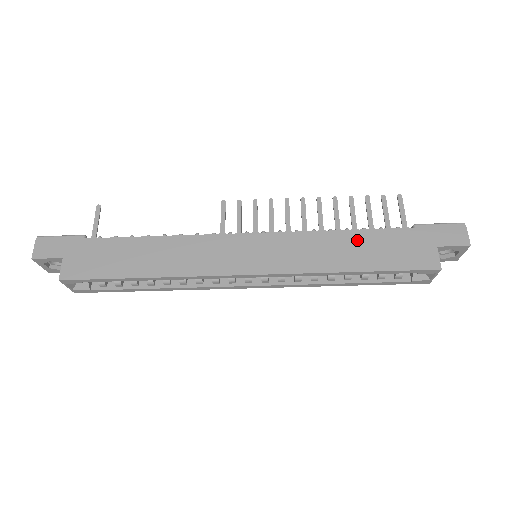
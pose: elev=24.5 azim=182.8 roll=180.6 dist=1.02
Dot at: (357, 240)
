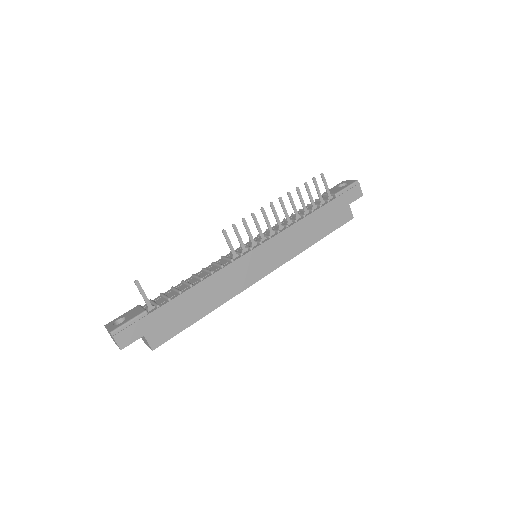
Dot at: (312, 221)
